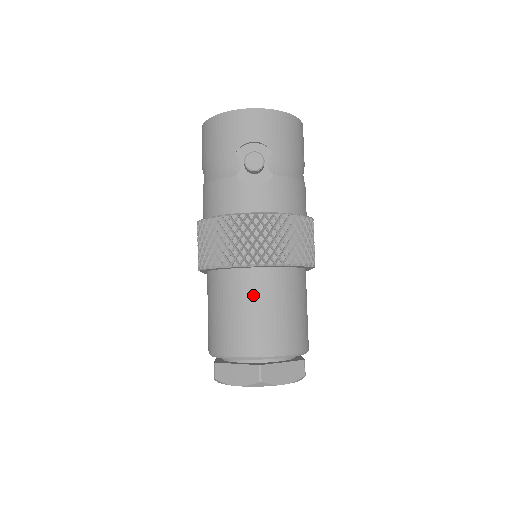
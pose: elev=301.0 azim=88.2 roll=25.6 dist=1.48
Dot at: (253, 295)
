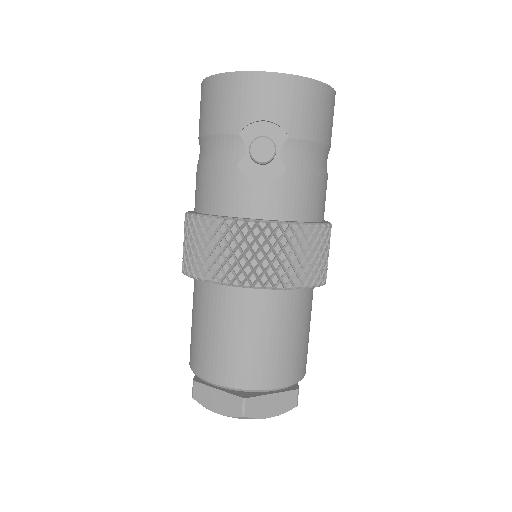
Dot at: (244, 318)
